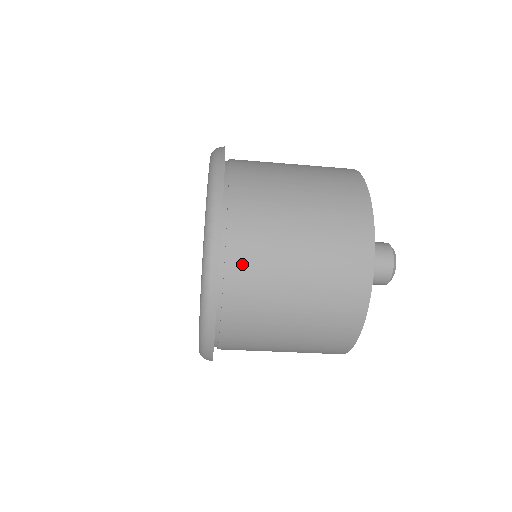
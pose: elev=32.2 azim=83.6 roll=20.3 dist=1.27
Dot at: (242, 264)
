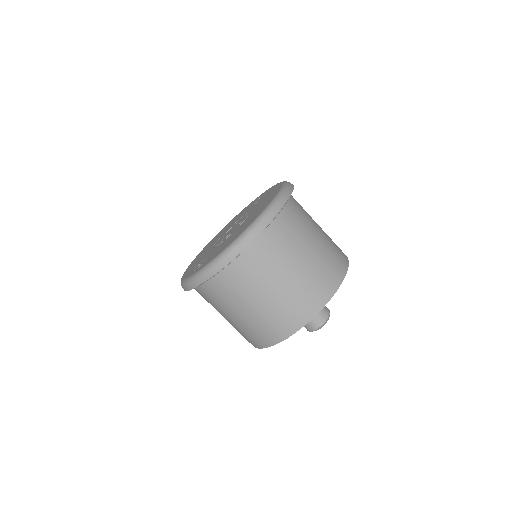
Dot at: occluded
